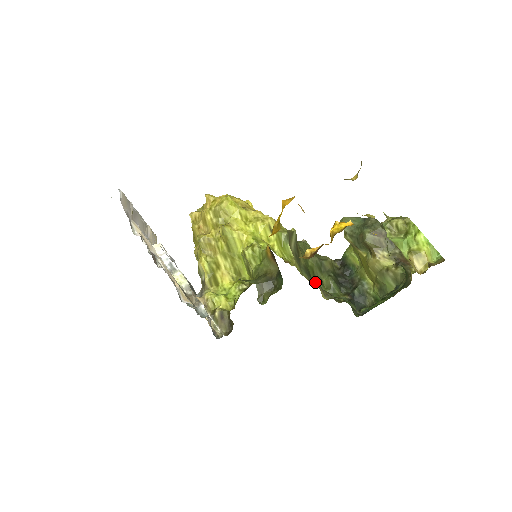
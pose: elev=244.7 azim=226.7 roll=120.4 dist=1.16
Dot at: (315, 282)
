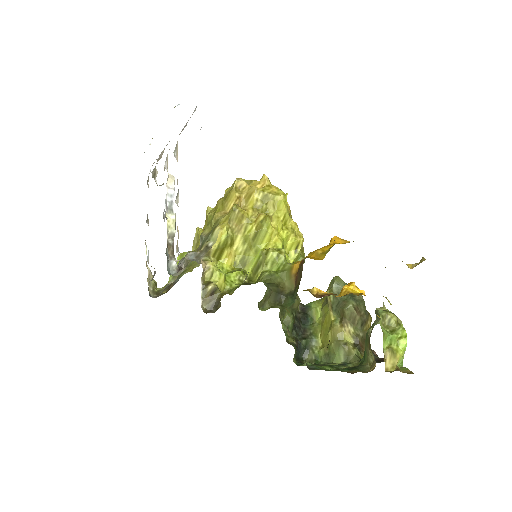
Dot at: (280, 312)
